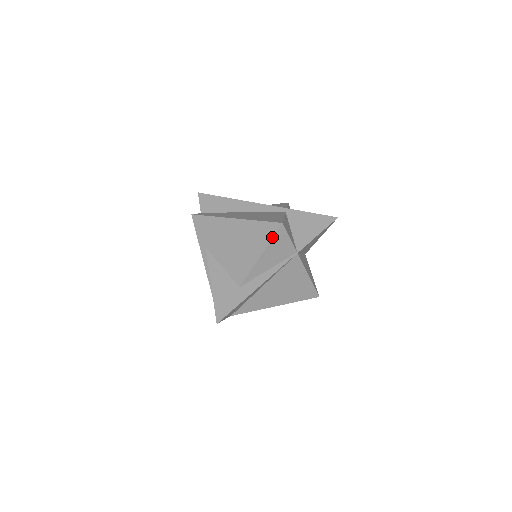
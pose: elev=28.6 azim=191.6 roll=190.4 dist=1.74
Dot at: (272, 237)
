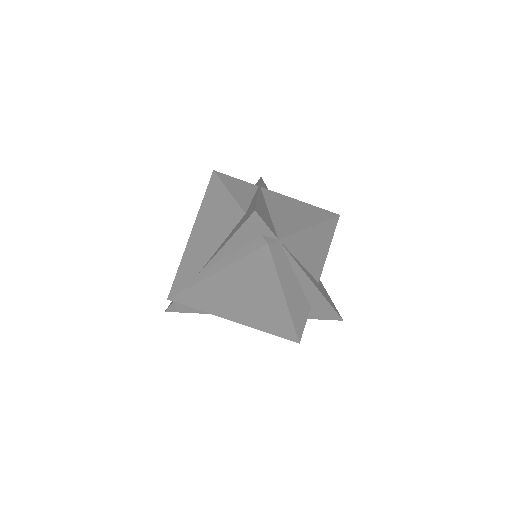
Dot at: (219, 179)
